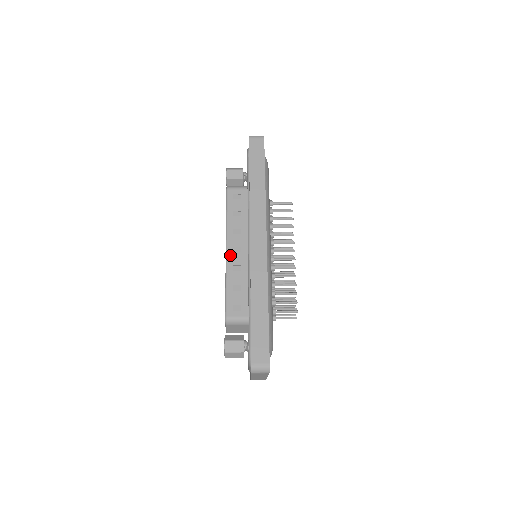
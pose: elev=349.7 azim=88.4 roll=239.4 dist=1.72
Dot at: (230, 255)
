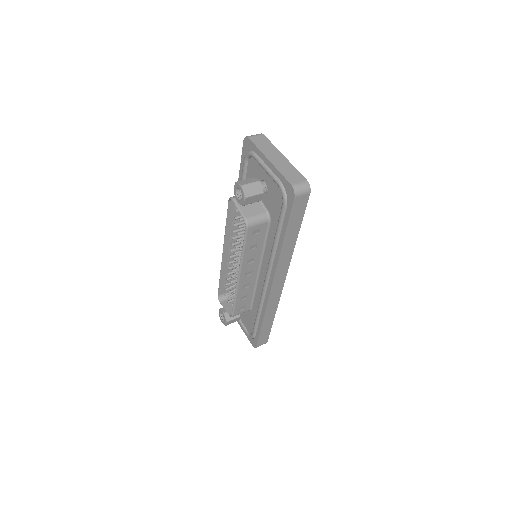
Dot at: (242, 280)
